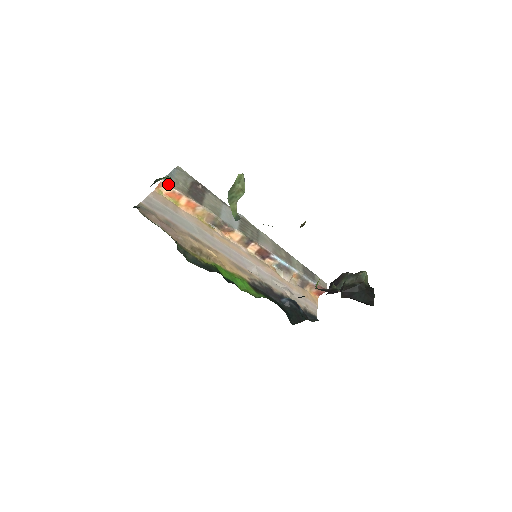
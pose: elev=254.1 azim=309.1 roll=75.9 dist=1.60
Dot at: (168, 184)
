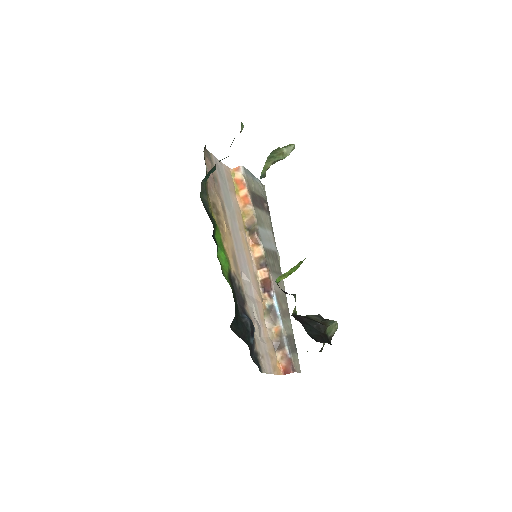
Dot at: (243, 172)
